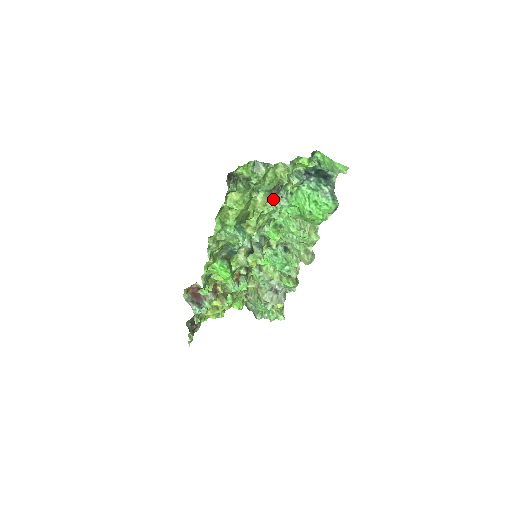
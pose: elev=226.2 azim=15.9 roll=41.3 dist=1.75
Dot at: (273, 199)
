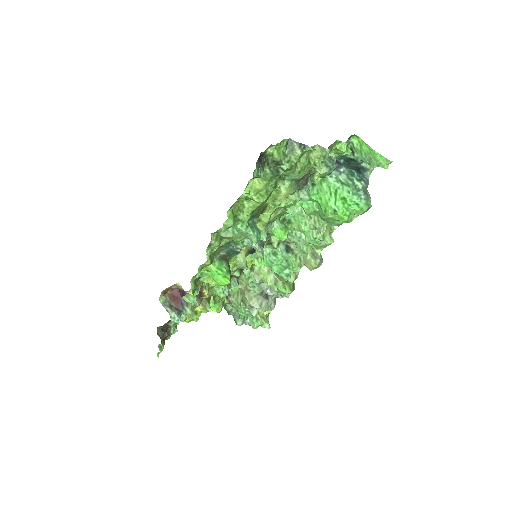
Dot at: occluded
